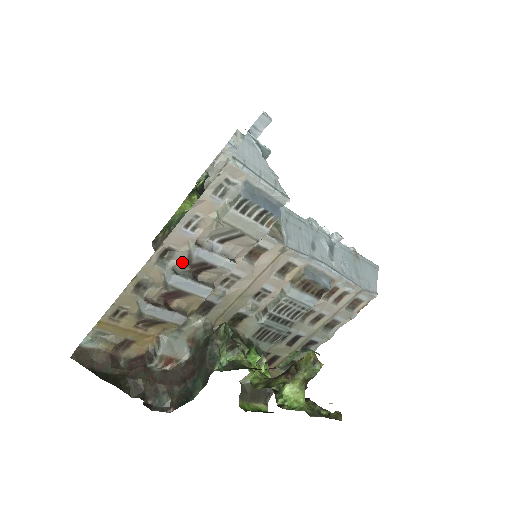
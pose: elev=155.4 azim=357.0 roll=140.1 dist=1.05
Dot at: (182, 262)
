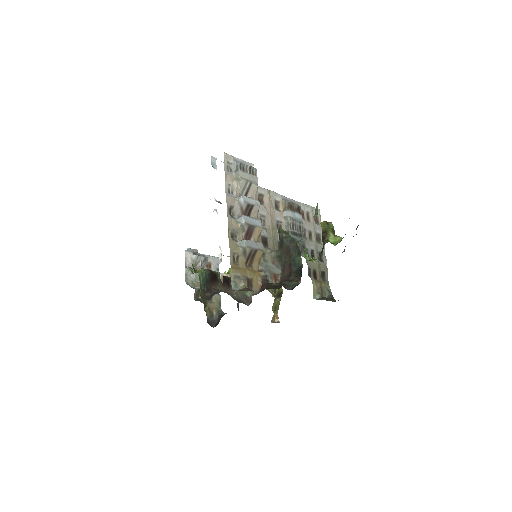
Dot at: (239, 213)
